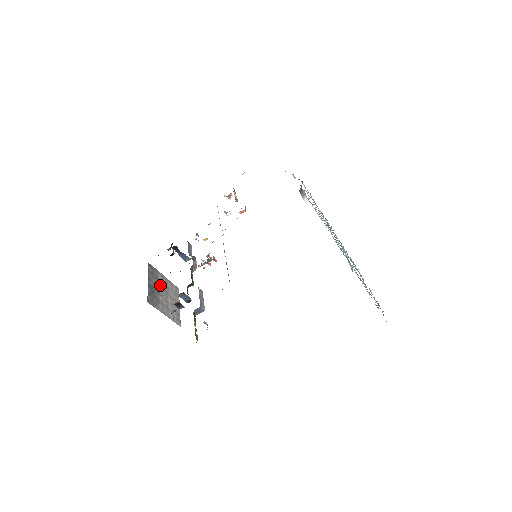
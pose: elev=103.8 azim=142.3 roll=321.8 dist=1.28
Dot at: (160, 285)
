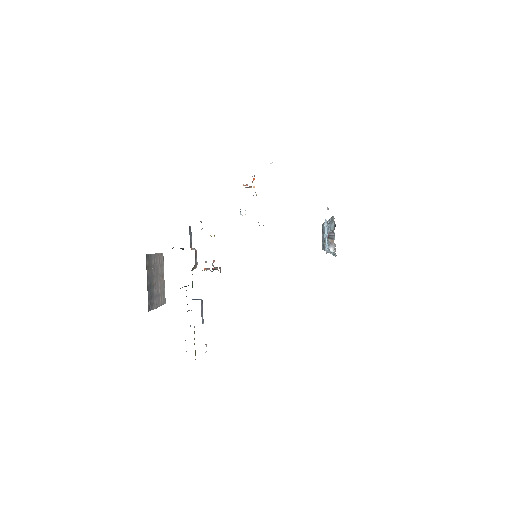
Dot at: (153, 272)
